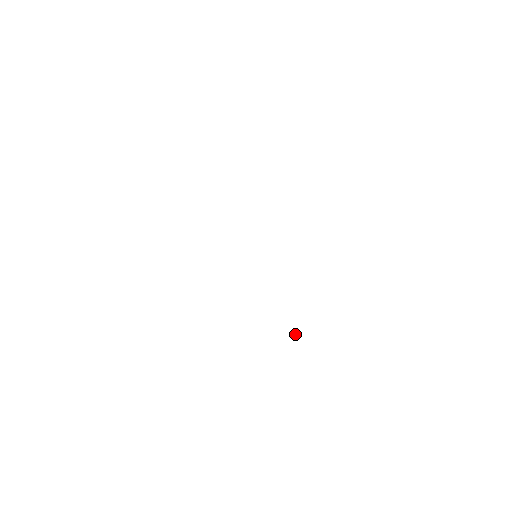
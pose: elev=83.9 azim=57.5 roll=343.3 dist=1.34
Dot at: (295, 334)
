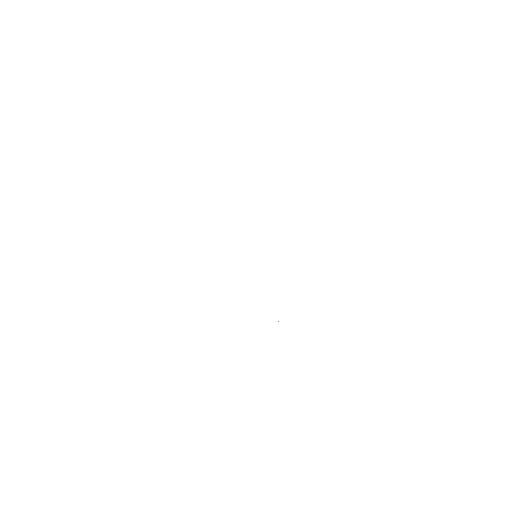
Dot at: occluded
